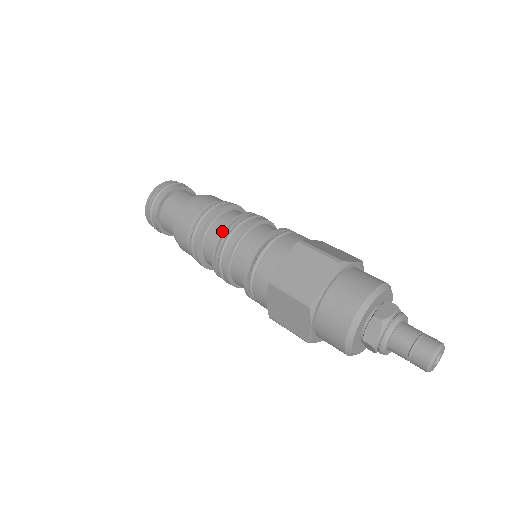
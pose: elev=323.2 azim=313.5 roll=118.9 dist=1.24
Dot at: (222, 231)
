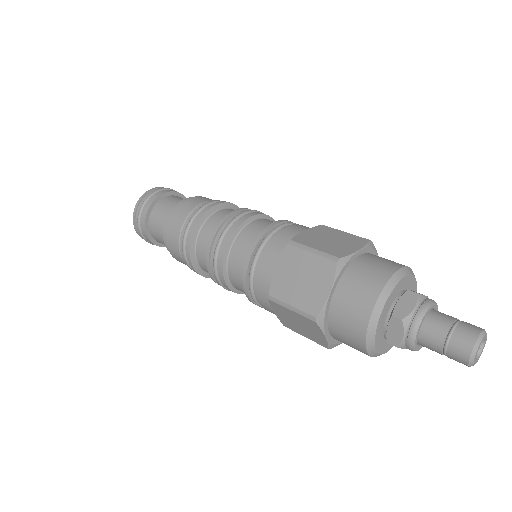
Dot at: (209, 245)
